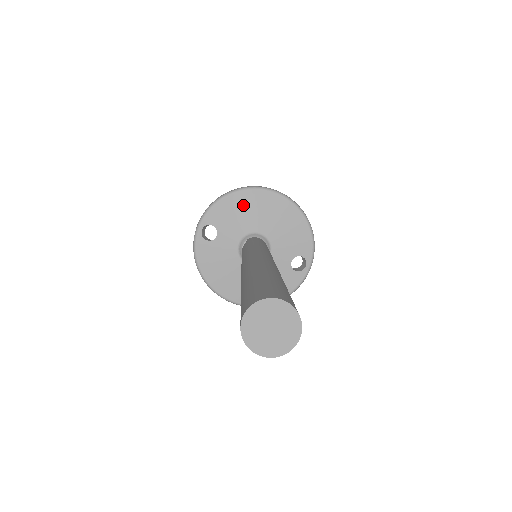
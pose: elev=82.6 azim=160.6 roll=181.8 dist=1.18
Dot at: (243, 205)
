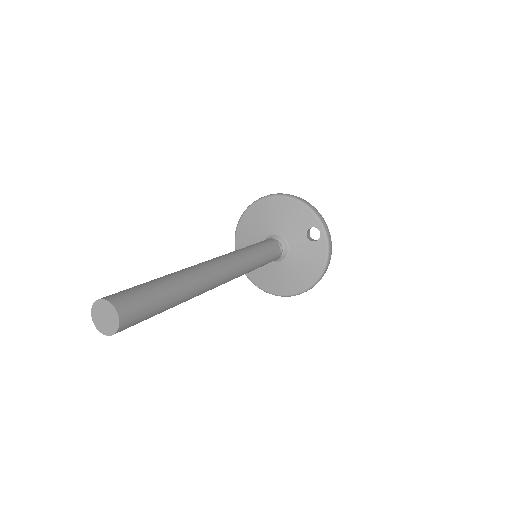
Dot at: (250, 224)
